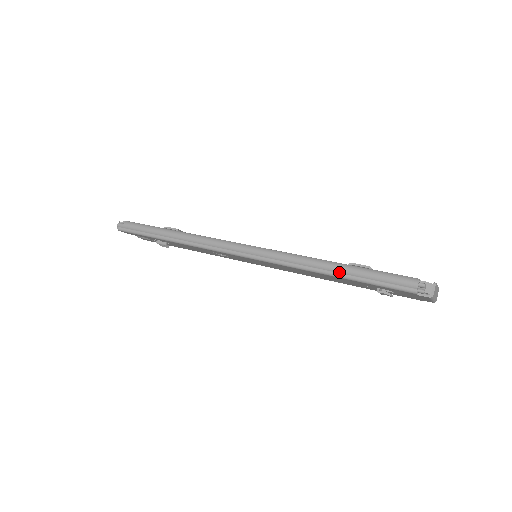
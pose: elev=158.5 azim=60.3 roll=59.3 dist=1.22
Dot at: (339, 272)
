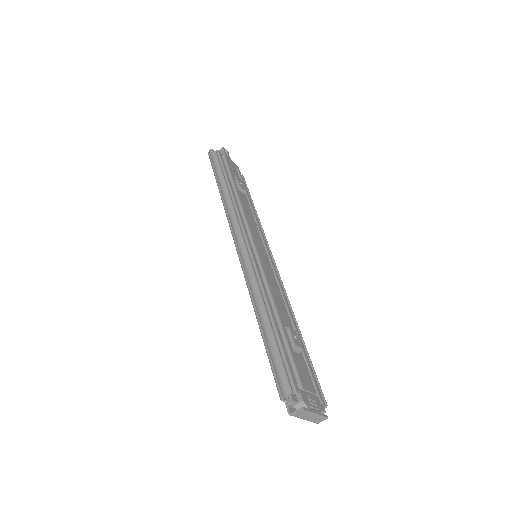
Dot at: (262, 326)
